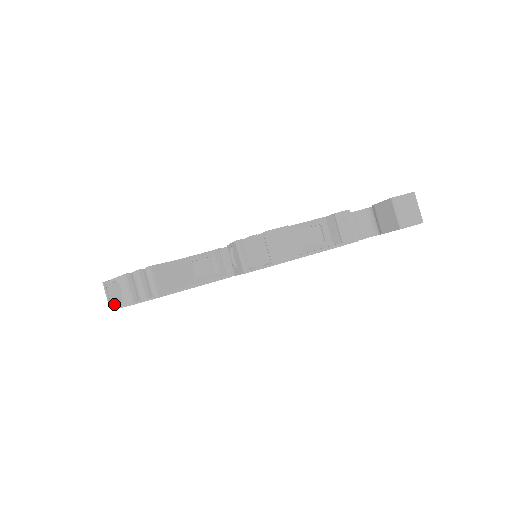
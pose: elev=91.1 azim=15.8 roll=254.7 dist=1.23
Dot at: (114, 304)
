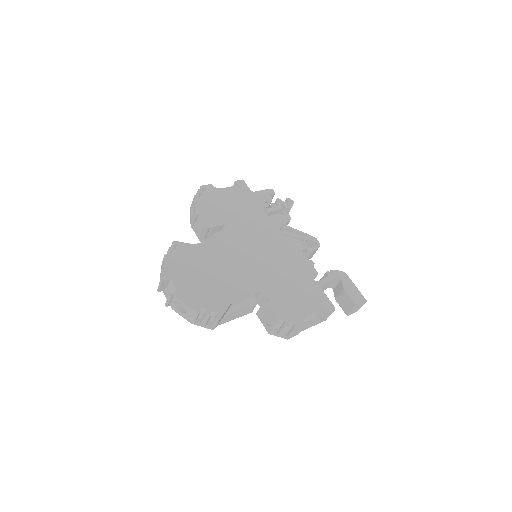
Dot at: (170, 304)
